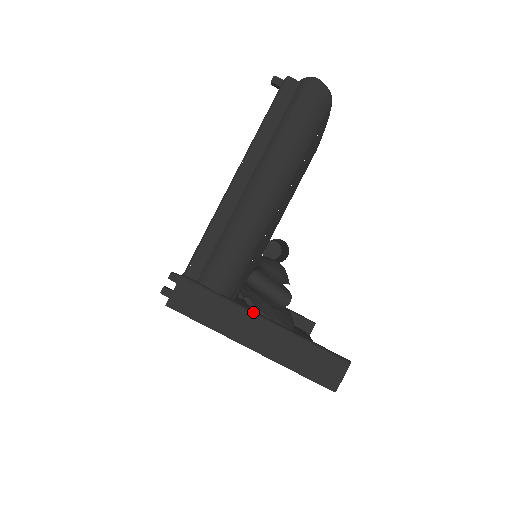
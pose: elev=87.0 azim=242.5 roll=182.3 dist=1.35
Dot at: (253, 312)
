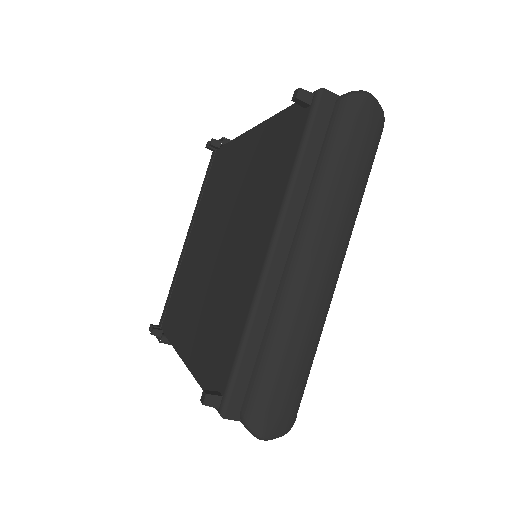
Dot at: occluded
